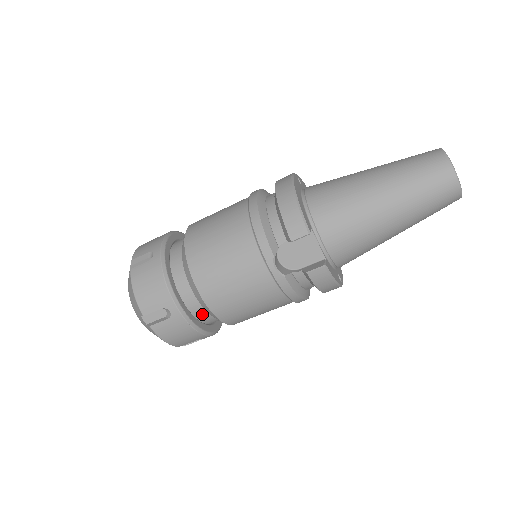
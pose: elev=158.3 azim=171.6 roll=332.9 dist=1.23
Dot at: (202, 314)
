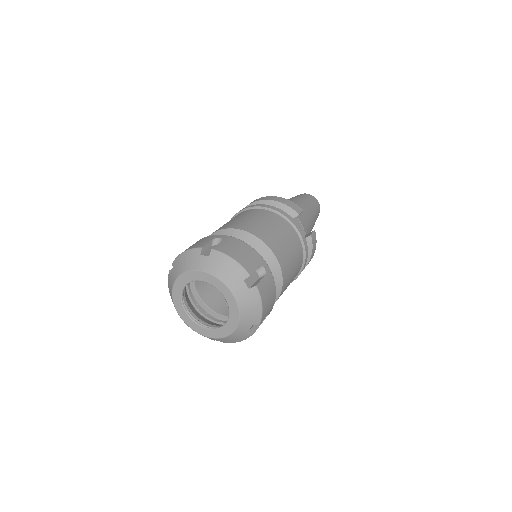
Dot at: occluded
